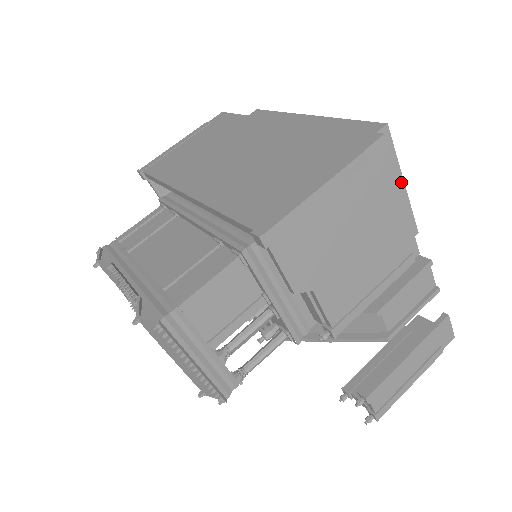
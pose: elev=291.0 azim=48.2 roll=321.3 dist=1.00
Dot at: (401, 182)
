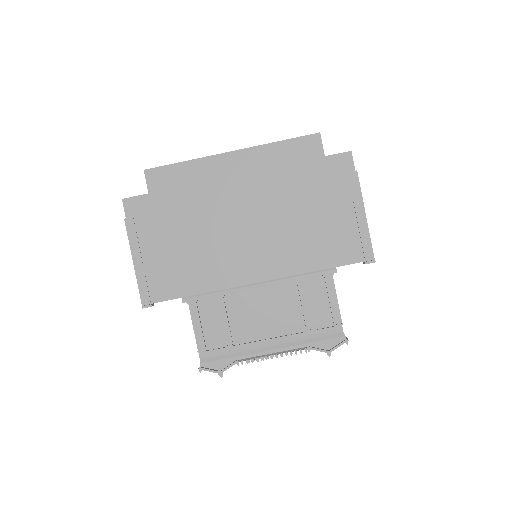
Dot at: occluded
